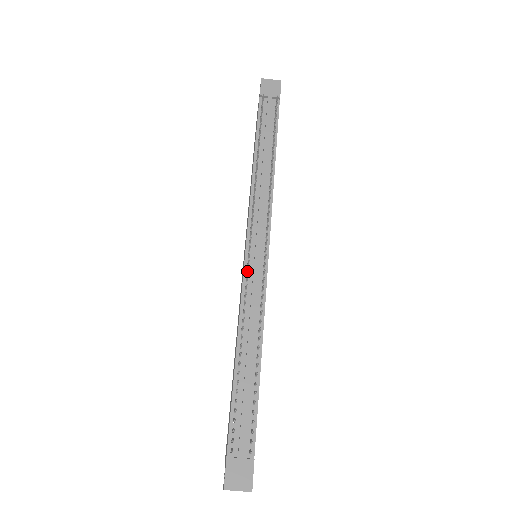
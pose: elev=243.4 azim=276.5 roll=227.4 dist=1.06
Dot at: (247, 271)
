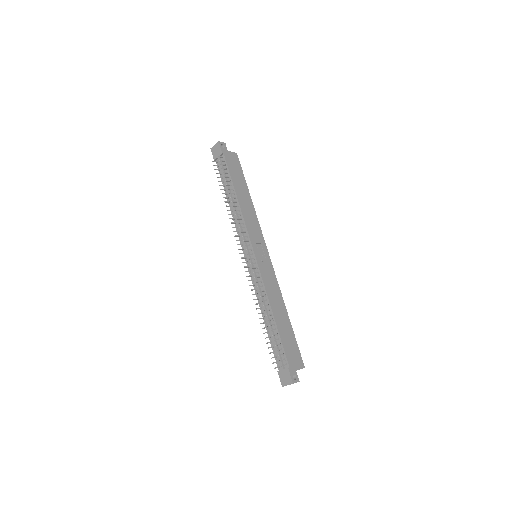
Dot at: occluded
